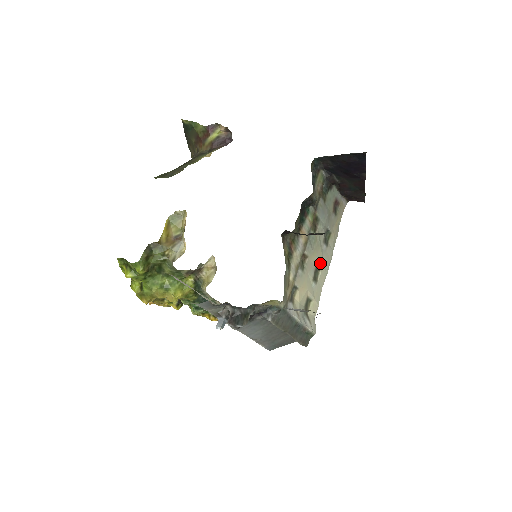
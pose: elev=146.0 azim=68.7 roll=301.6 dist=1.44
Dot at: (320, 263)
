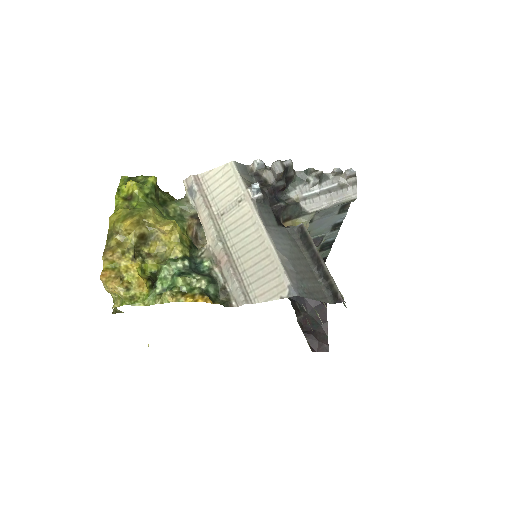
Dot at: (316, 312)
